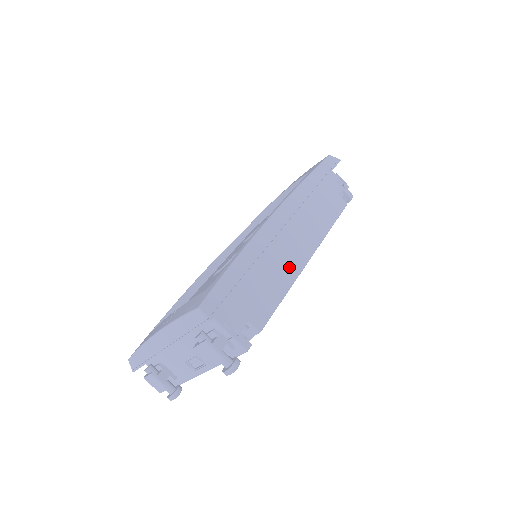
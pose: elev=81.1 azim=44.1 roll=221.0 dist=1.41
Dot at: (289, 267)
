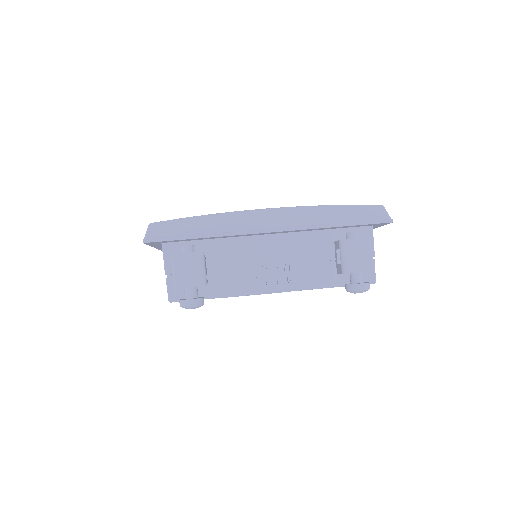
Dot at: occluded
